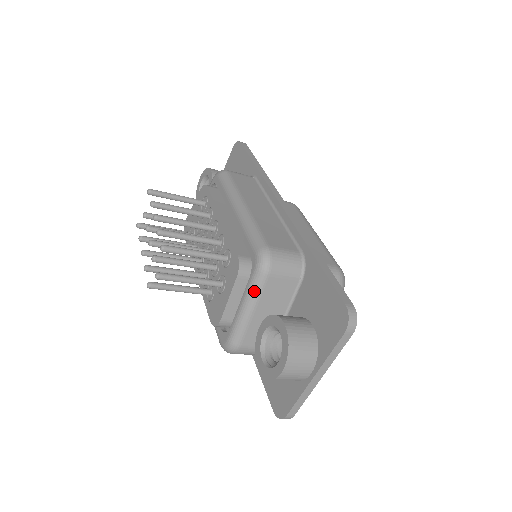
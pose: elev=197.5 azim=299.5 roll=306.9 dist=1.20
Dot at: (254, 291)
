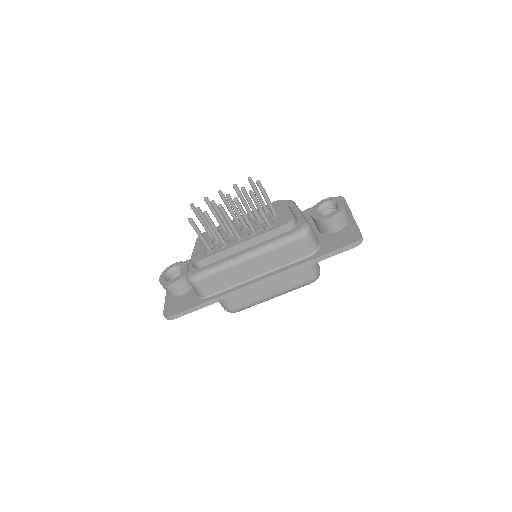
Dot at: (296, 206)
